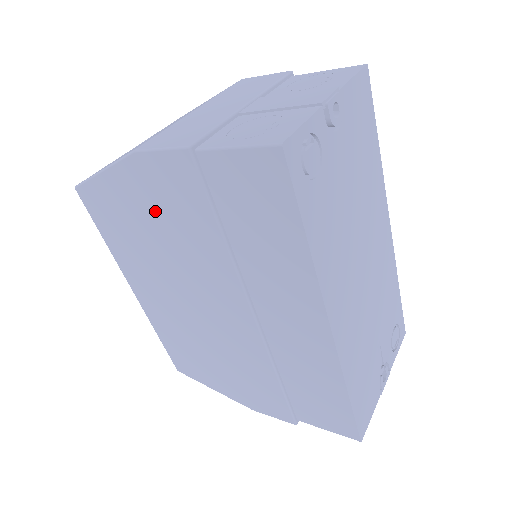
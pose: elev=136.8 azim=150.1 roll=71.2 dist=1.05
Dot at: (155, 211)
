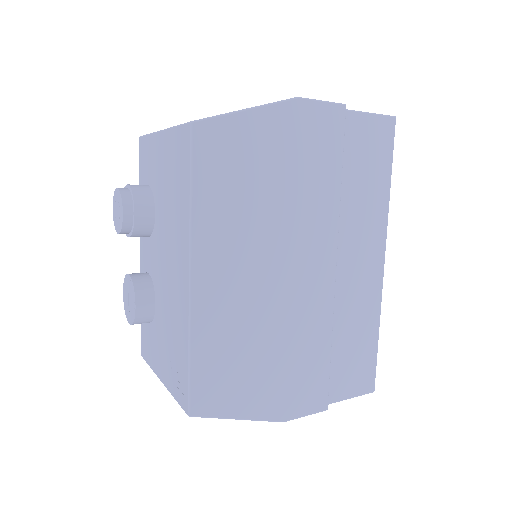
Dot at: (289, 156)
